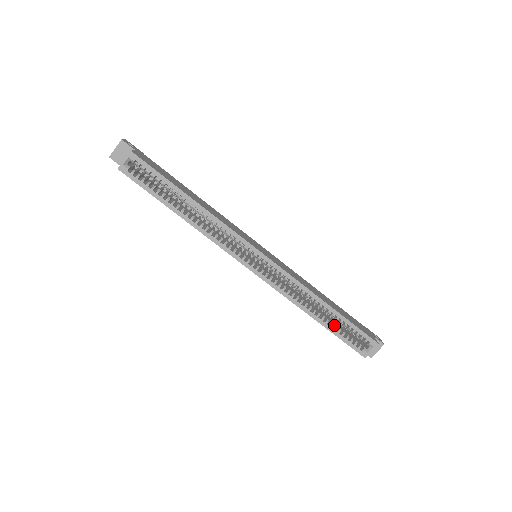
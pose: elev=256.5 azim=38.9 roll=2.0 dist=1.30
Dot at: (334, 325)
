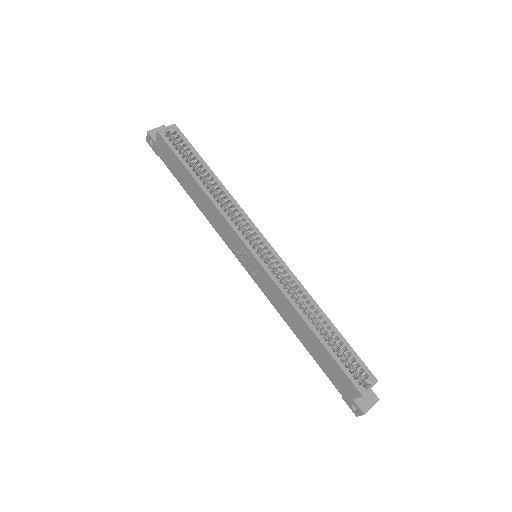
Dot at: occluded
